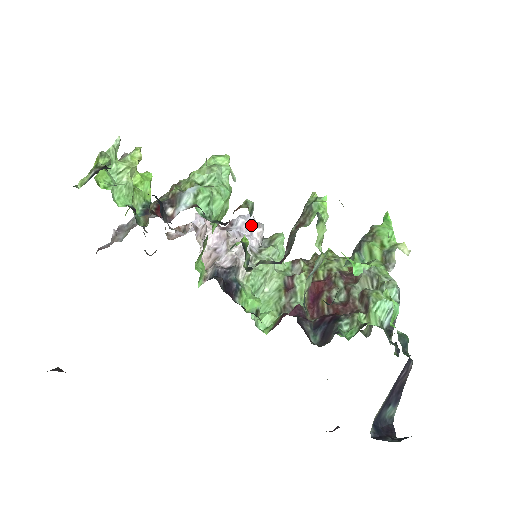
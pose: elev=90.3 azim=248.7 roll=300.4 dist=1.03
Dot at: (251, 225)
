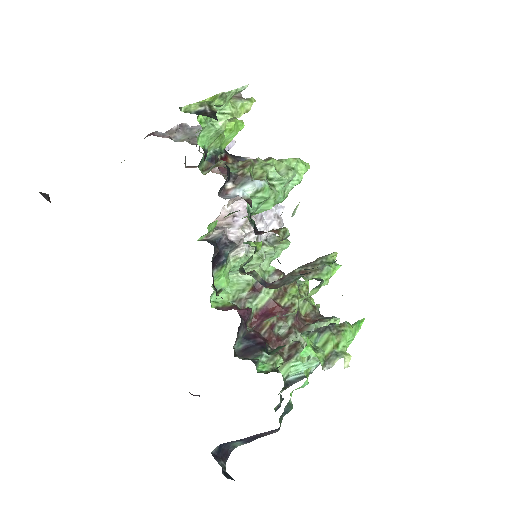
Dot at: (275, 218)
